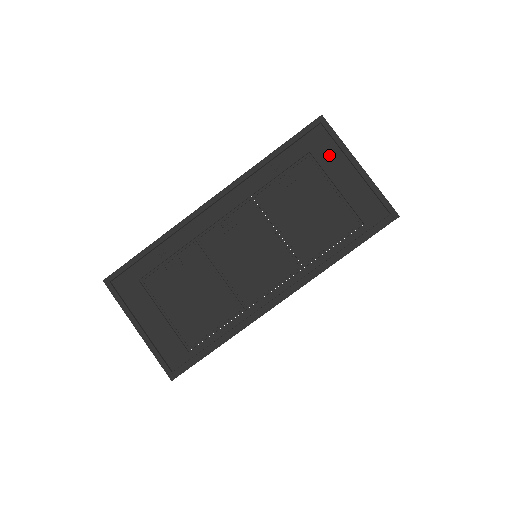
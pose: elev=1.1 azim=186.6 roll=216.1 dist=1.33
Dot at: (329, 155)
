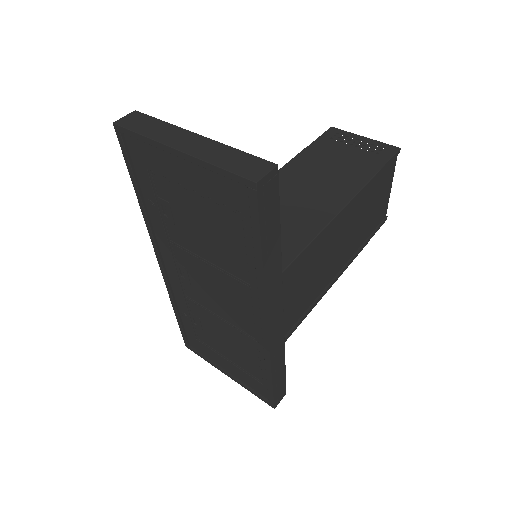
Dot at: (156, 159)
